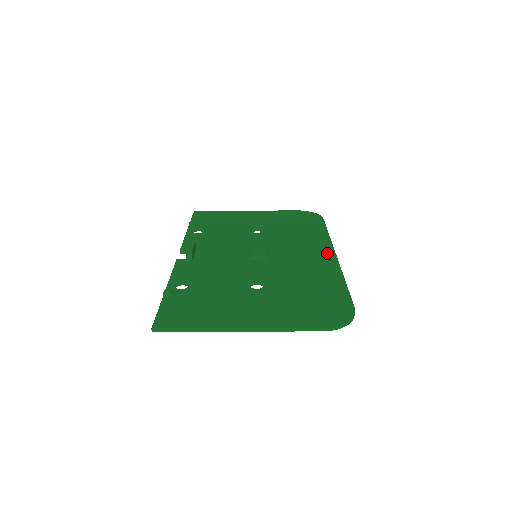
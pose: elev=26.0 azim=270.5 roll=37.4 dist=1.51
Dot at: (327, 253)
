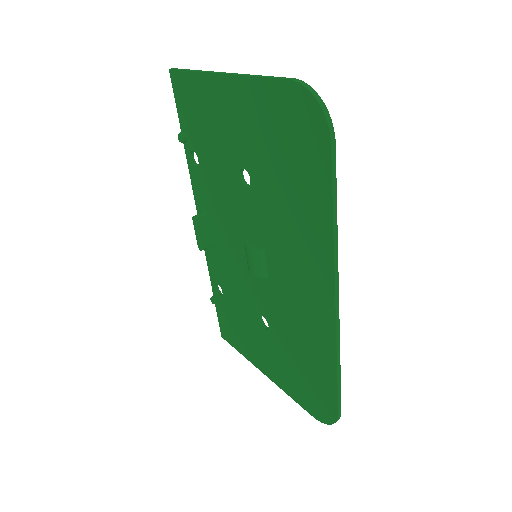
Dot at: (324, 295)
